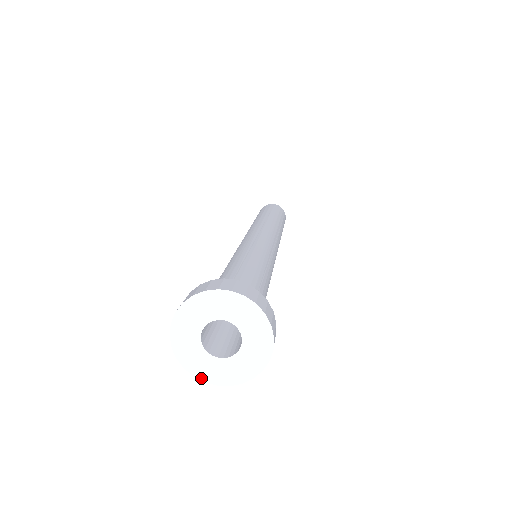
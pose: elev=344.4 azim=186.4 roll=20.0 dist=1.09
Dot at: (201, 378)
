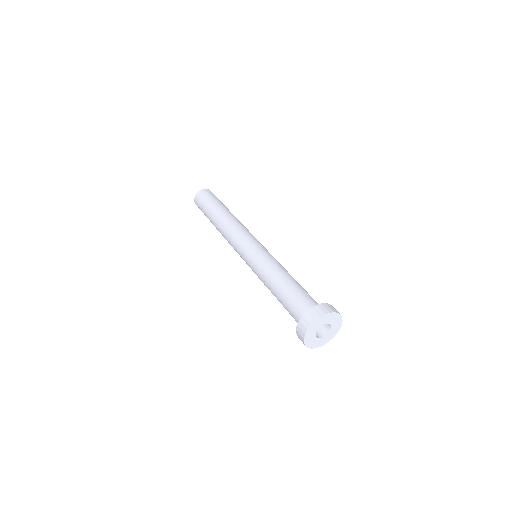
Dot at: (322, 345)
